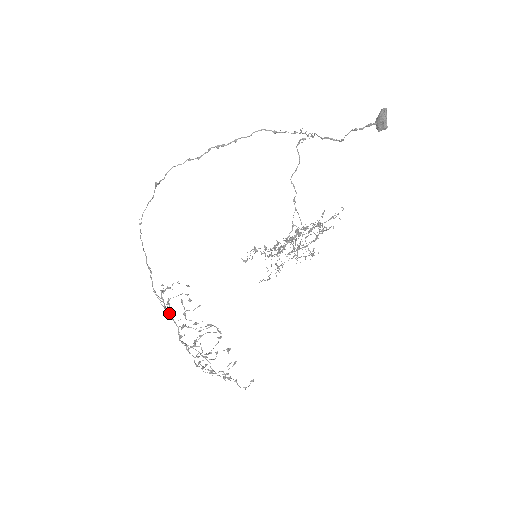
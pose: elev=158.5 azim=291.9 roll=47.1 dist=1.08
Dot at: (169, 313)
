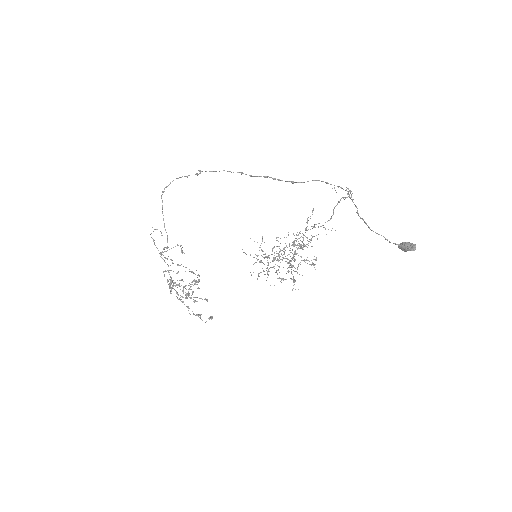
Dot at: occluded
